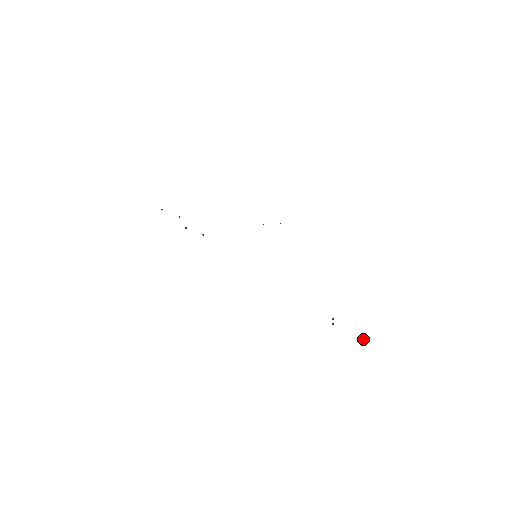
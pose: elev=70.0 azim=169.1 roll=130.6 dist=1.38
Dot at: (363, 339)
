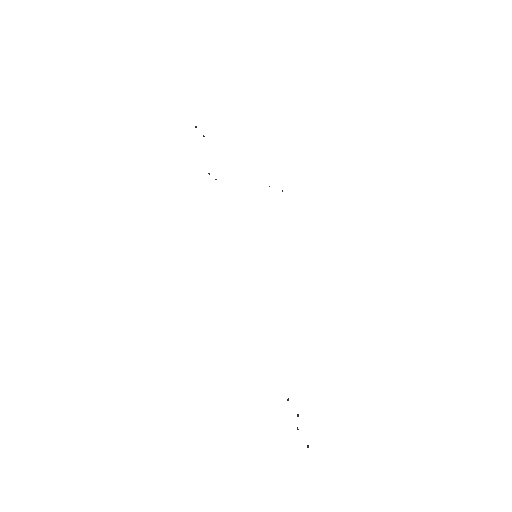
Dot at: (308, 447)
